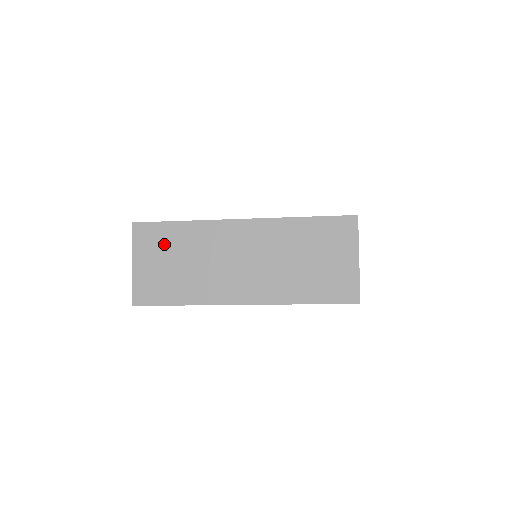
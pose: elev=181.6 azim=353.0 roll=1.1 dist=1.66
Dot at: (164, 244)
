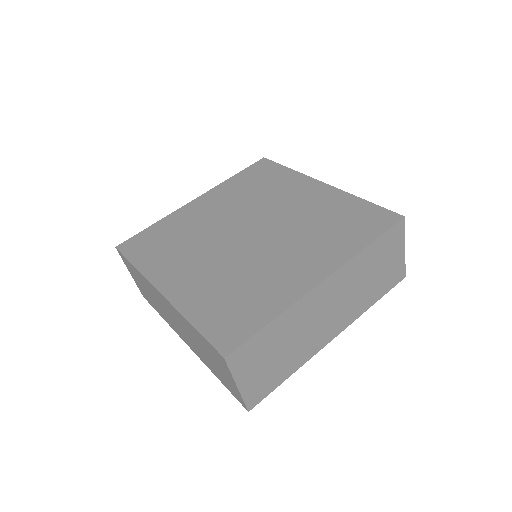
Dot at: (135, 274)
